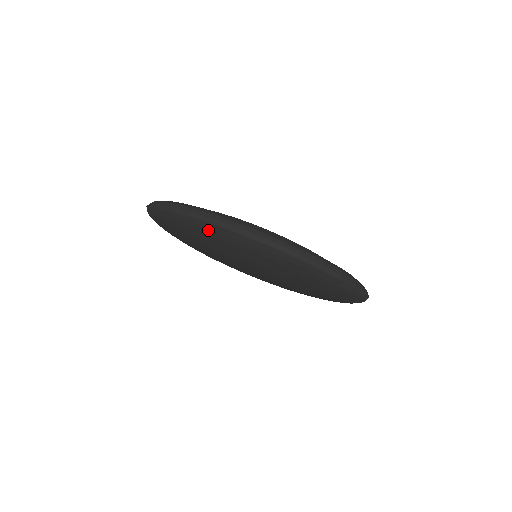
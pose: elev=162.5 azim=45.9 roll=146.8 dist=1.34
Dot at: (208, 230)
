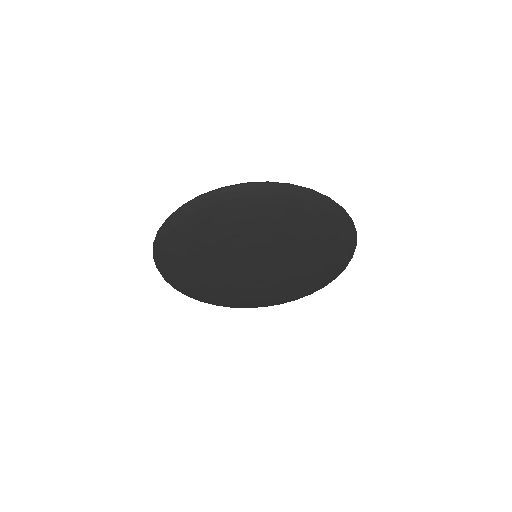
Dot at: (300, 201)
